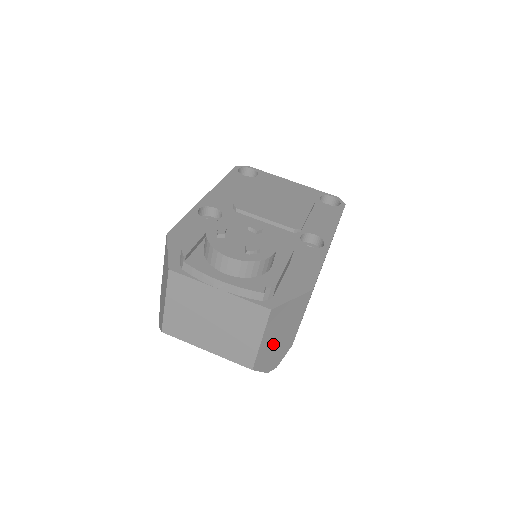
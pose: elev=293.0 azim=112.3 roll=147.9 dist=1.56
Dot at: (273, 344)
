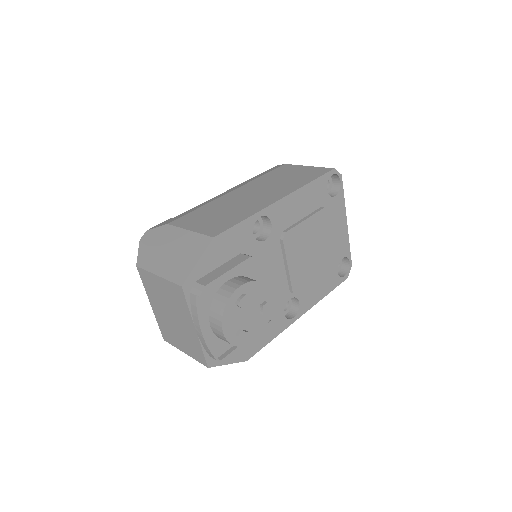
Dot at: occluded
